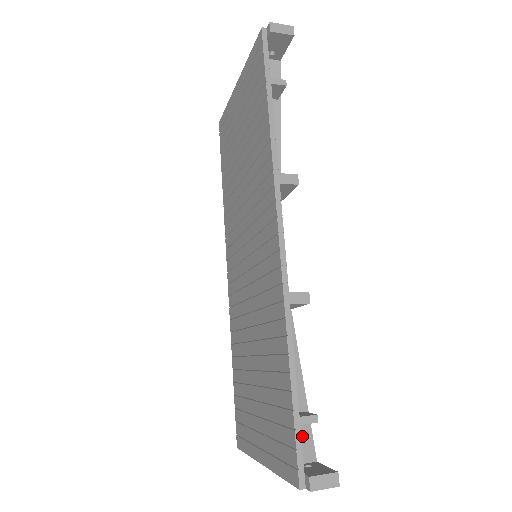
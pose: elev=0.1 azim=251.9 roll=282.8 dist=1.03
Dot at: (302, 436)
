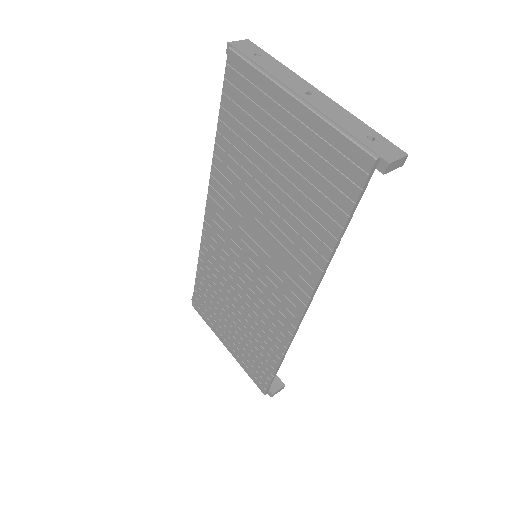
Dot at: occluded
